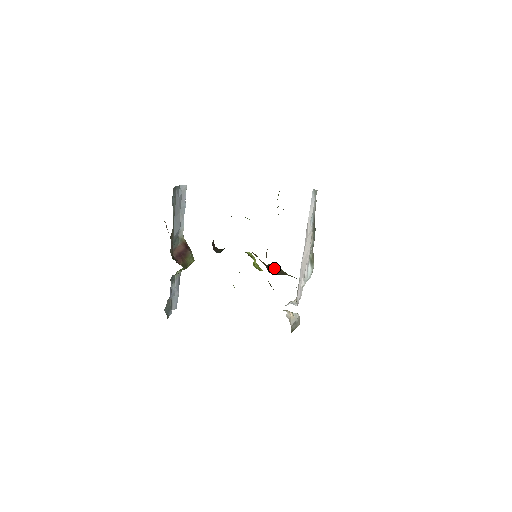
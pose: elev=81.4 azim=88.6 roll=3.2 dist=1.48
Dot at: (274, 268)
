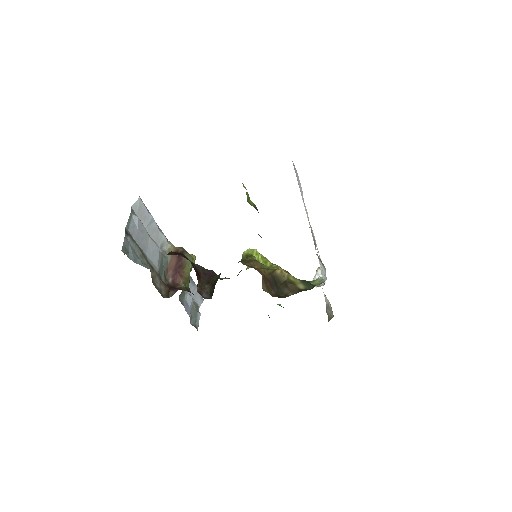
Dot at: (280, 279)
